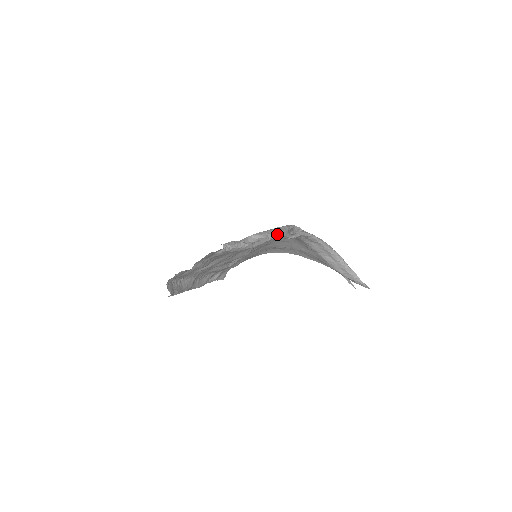
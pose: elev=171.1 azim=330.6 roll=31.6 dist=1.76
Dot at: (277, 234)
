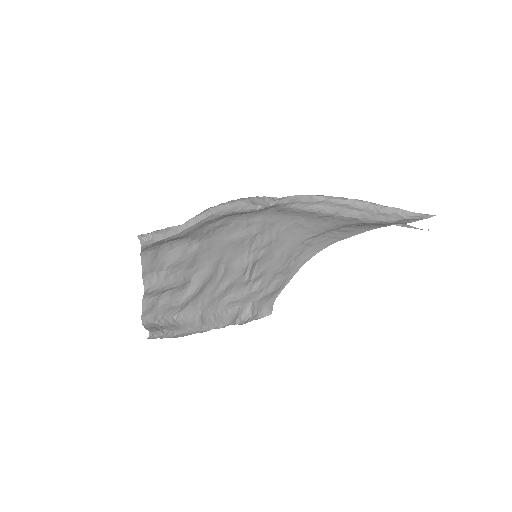
Dot at: (226, 205)
